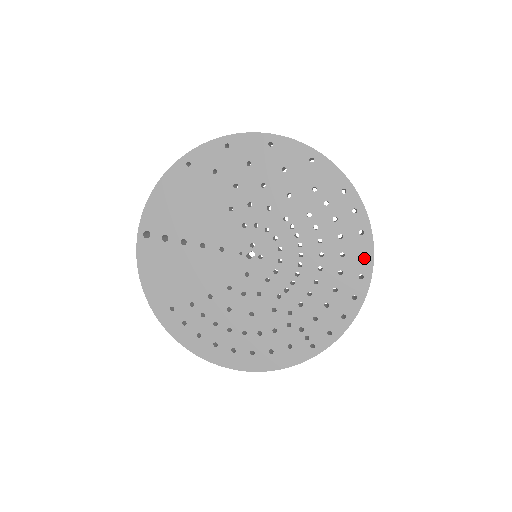
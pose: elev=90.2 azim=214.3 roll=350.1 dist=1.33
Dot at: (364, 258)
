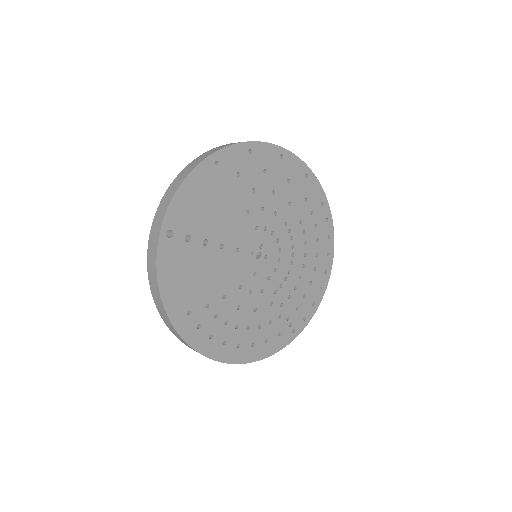
Dot at: (328, 257)
